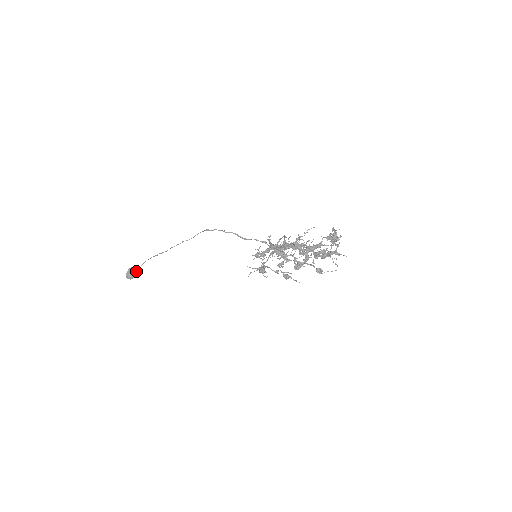
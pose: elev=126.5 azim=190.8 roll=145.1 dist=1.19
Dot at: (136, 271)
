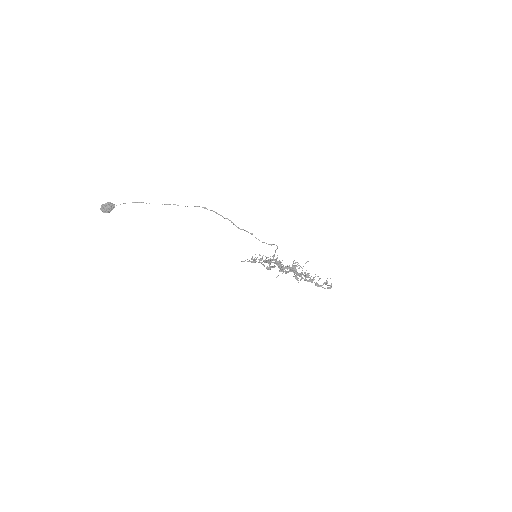
Dot at: (113, 208)
